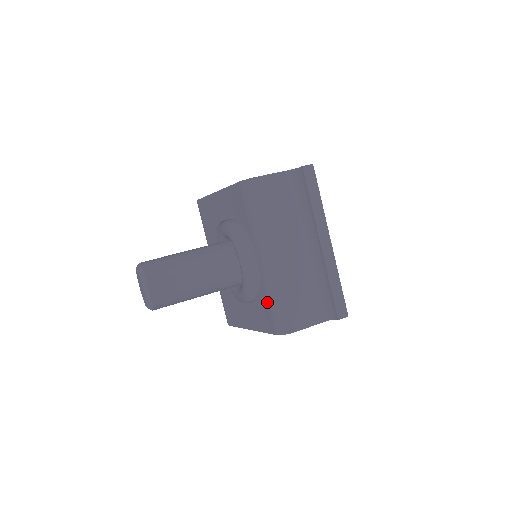
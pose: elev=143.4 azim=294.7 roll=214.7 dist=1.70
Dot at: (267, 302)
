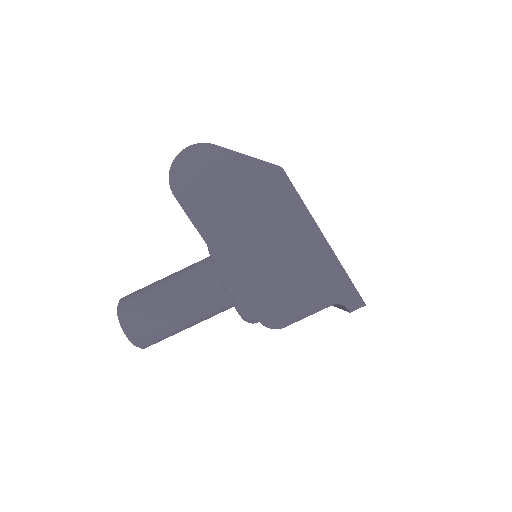
Dot at: occluded
